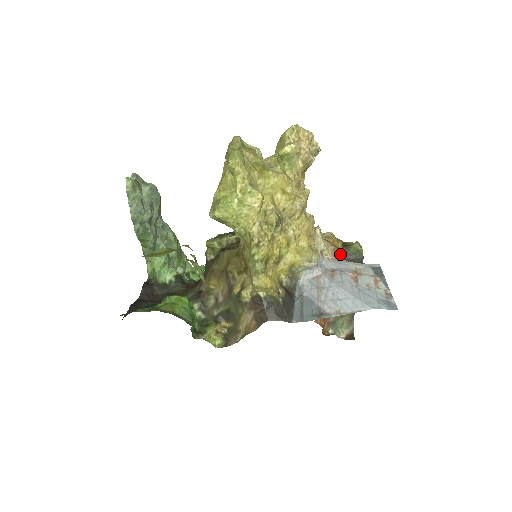
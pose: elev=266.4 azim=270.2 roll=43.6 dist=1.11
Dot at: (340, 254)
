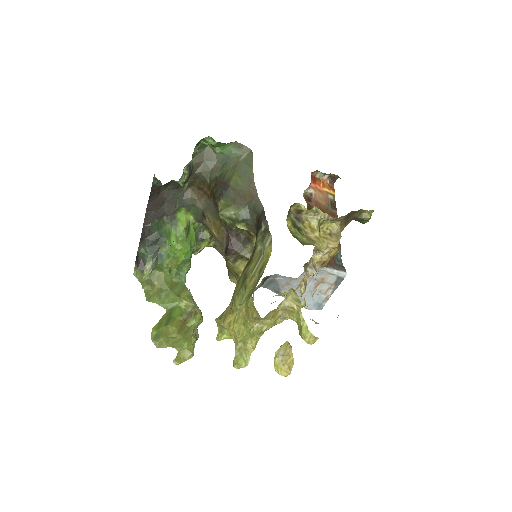
Dot at: (325, 265)
